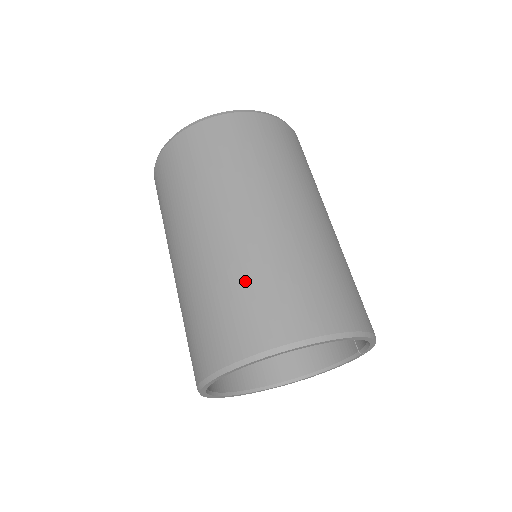
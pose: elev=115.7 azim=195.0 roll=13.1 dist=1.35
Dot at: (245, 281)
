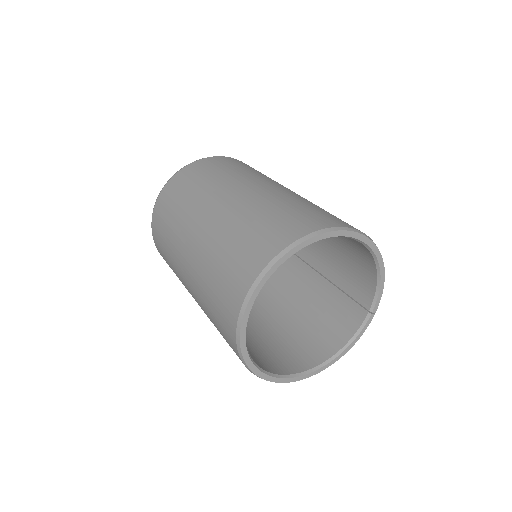
Dot at: (274, 208)
